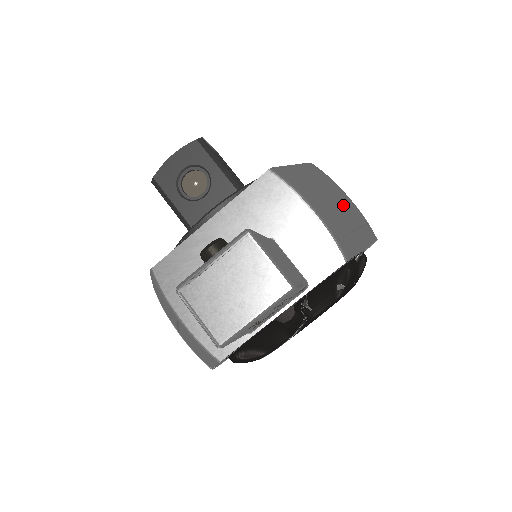
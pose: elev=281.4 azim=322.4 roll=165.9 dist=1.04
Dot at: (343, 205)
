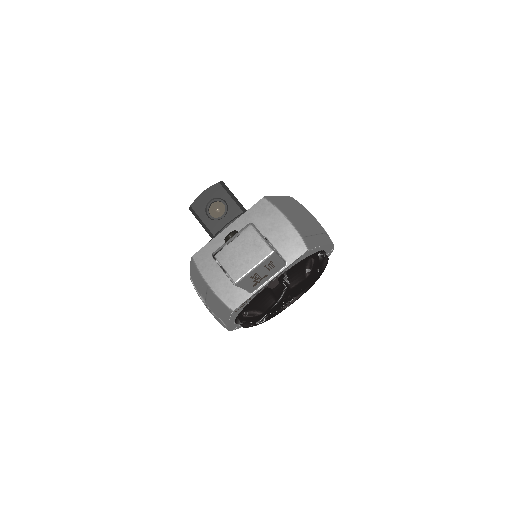
Dot at: (309, 220)
